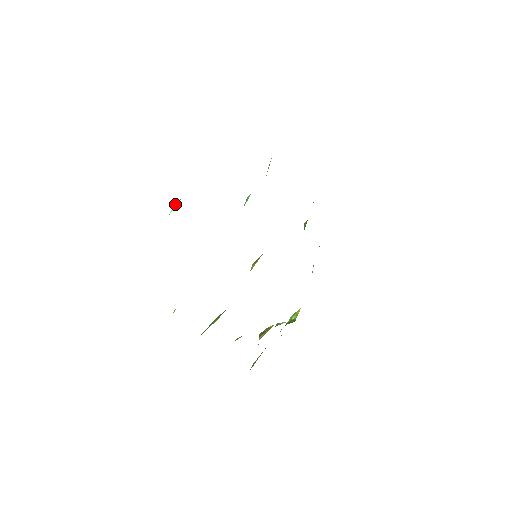
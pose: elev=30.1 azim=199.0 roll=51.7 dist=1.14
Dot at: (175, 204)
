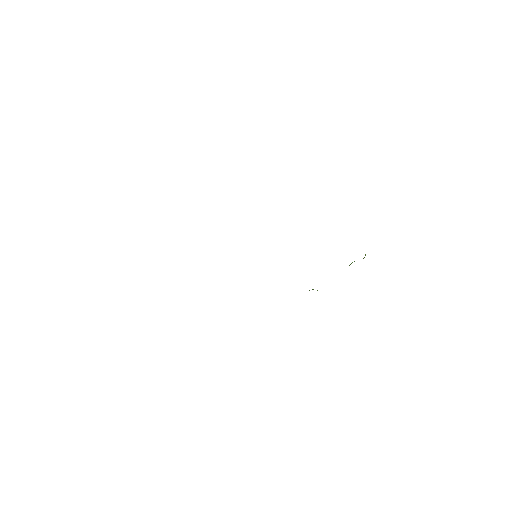
Dot at: occluded
